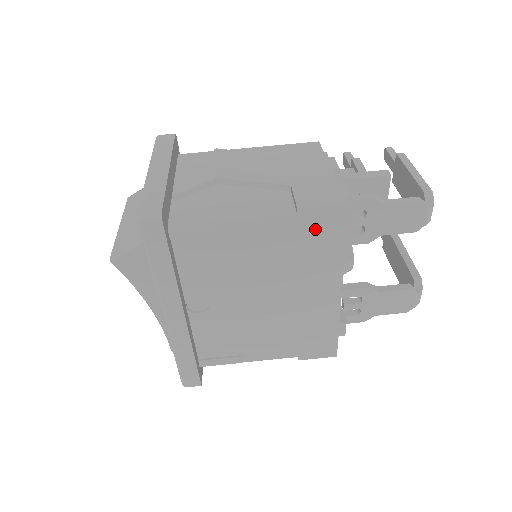
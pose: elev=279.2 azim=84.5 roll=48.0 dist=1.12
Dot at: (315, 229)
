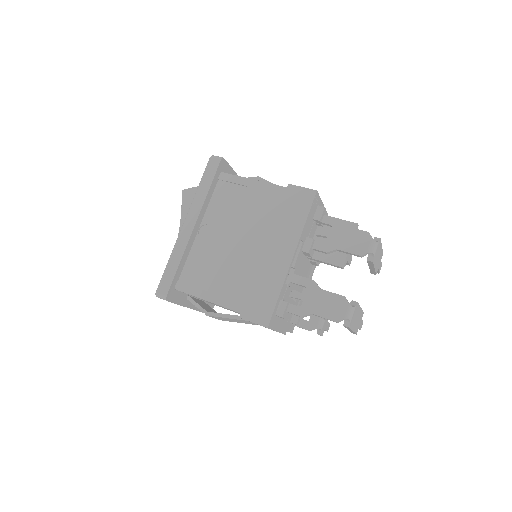
Dot at: (293, 201)
